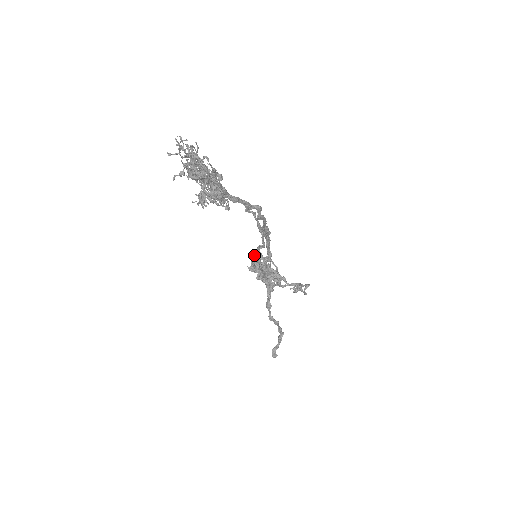
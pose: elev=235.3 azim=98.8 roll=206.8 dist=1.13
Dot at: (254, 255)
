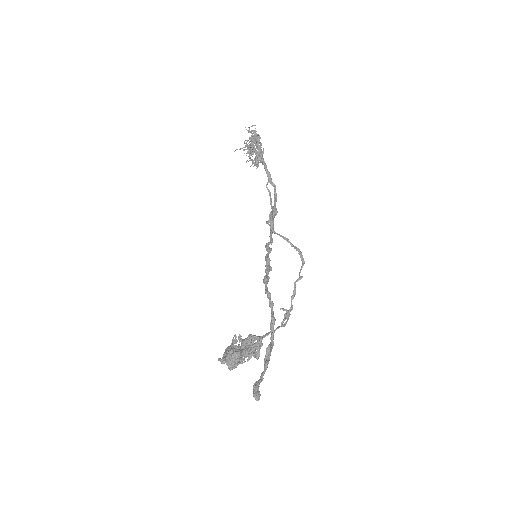
Dot at: (229, 346)
